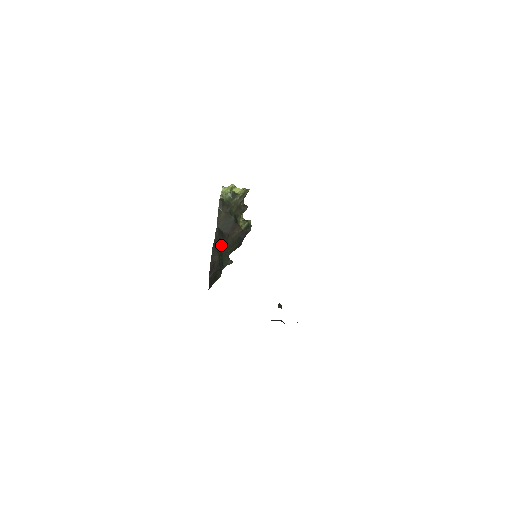
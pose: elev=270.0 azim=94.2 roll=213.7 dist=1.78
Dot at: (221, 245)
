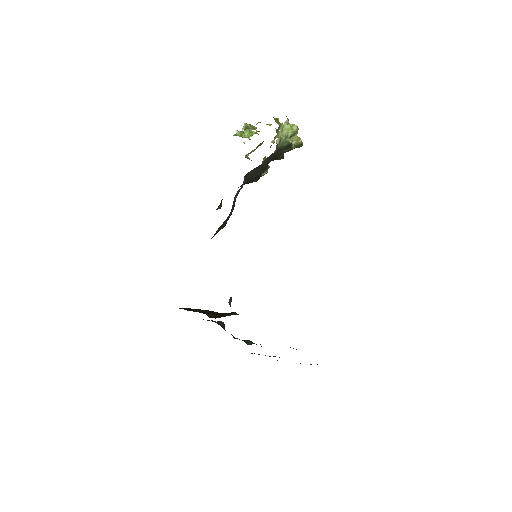
Dot at: (234, 204)
